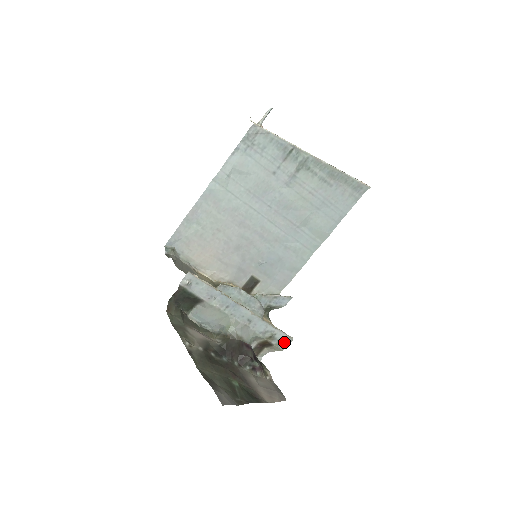
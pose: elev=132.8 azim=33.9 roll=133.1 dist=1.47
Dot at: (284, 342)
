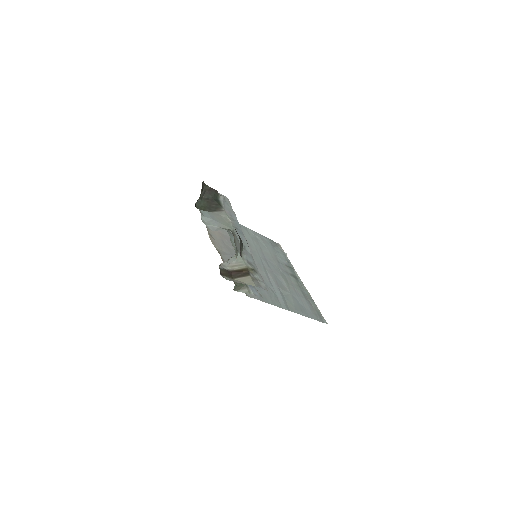
Dot at: (259, 284)
